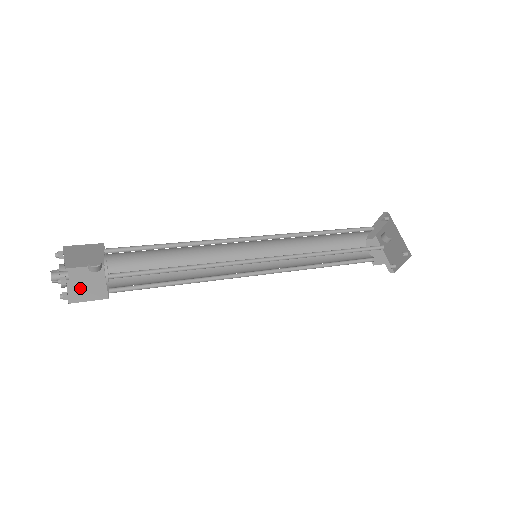
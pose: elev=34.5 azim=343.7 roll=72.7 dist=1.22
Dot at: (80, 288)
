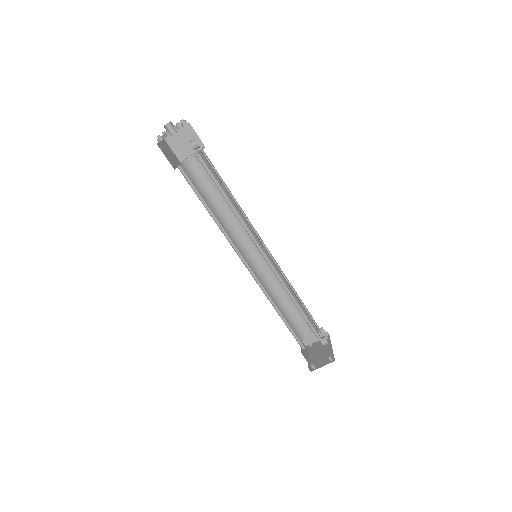
Dot at: (165, 150)
